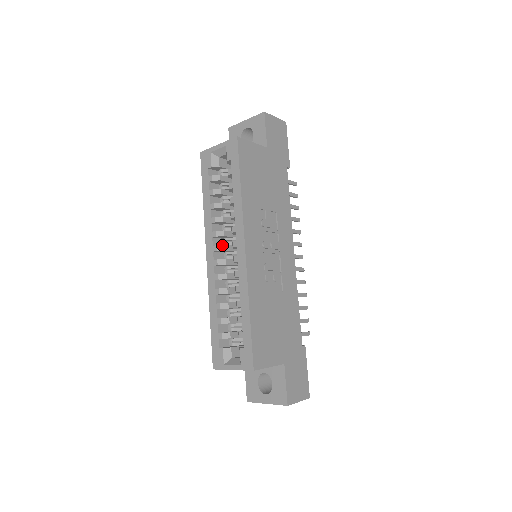
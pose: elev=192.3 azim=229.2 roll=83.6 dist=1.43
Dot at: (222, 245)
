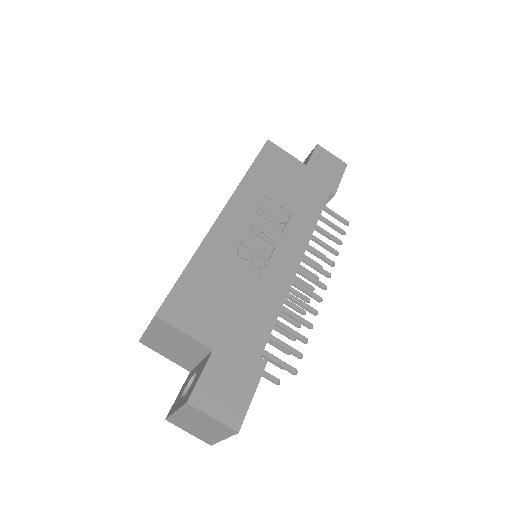
Dot at: occluded
